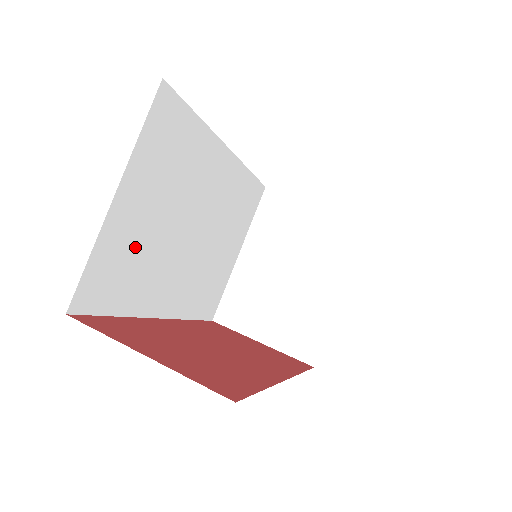
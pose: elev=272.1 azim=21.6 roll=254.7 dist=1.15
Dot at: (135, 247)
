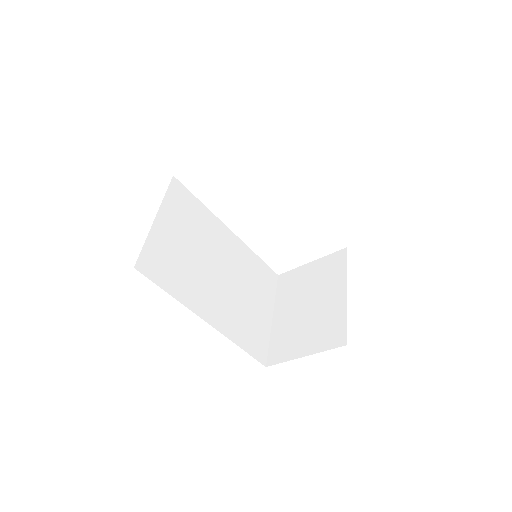
Dot at: (175, 255)
